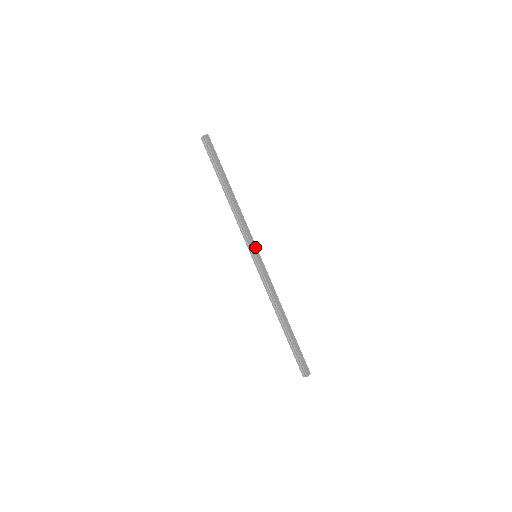
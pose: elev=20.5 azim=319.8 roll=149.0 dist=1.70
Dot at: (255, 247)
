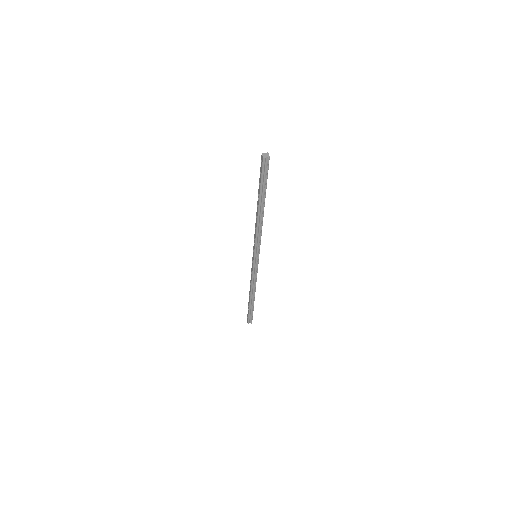
Dot at: occluded
